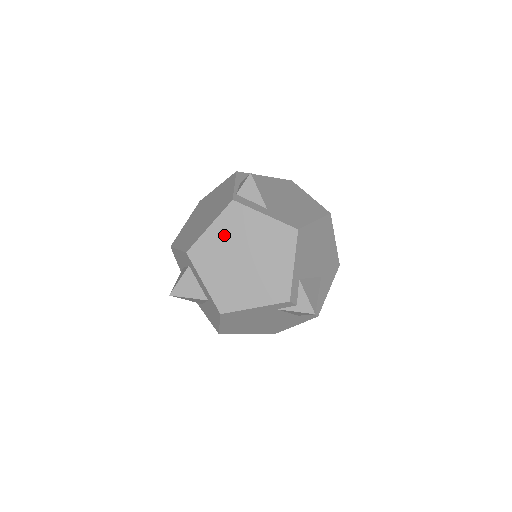
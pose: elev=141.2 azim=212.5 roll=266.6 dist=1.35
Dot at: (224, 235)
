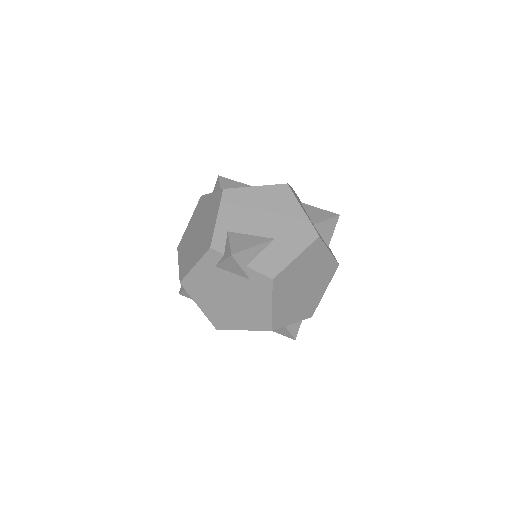
Dot at: (193, 223)
